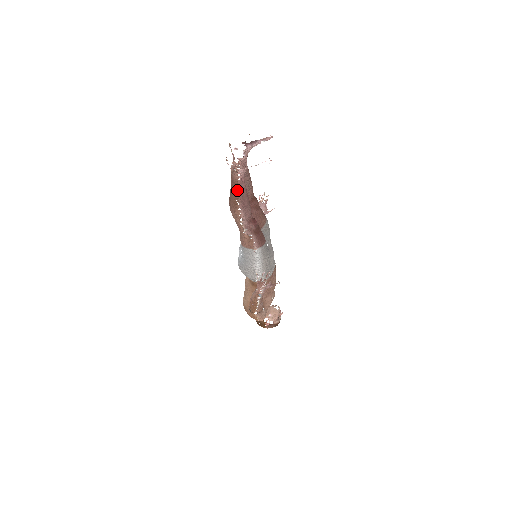
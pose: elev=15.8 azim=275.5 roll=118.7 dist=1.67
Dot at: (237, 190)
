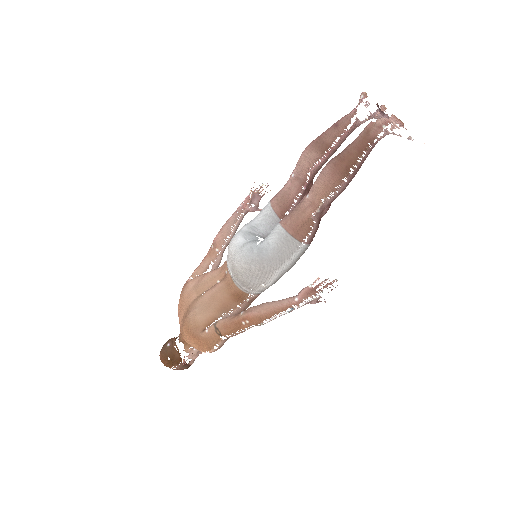
Dot at: (364, 153)
